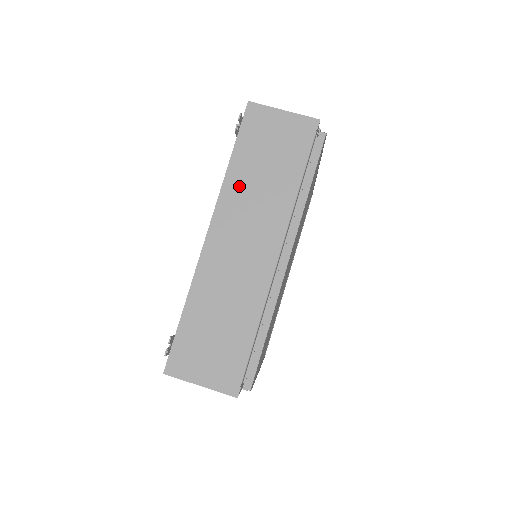
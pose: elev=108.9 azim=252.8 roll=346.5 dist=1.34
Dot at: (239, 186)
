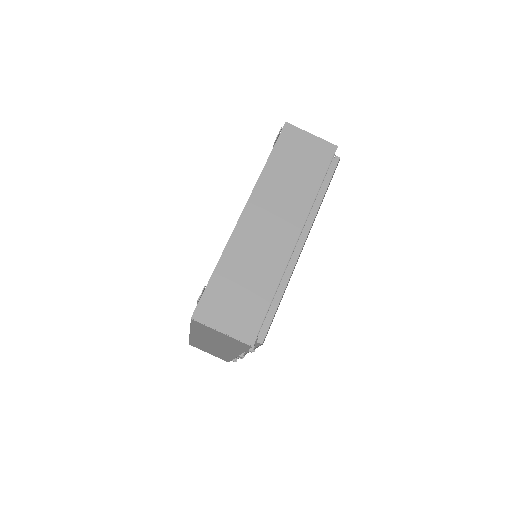
Dot at: (272, 181)
